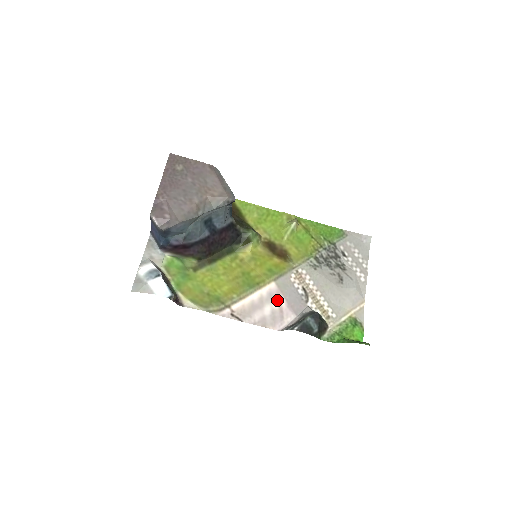
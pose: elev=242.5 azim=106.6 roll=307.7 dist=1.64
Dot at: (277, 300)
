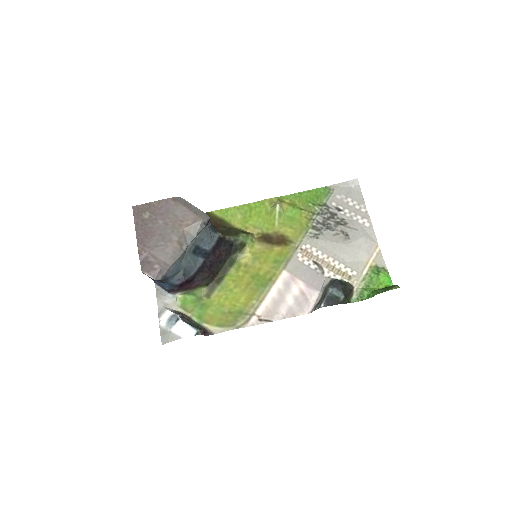
Dot at: (295, 286)
